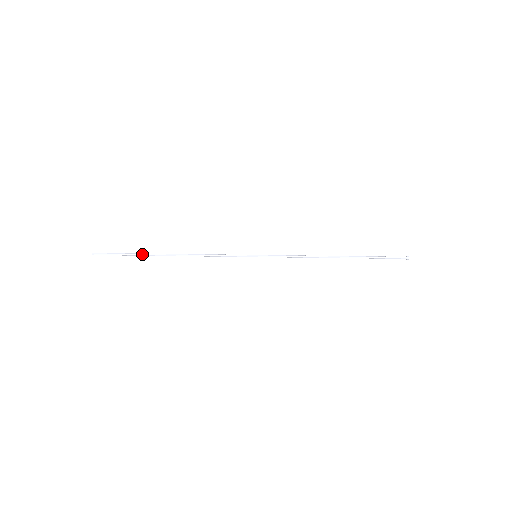
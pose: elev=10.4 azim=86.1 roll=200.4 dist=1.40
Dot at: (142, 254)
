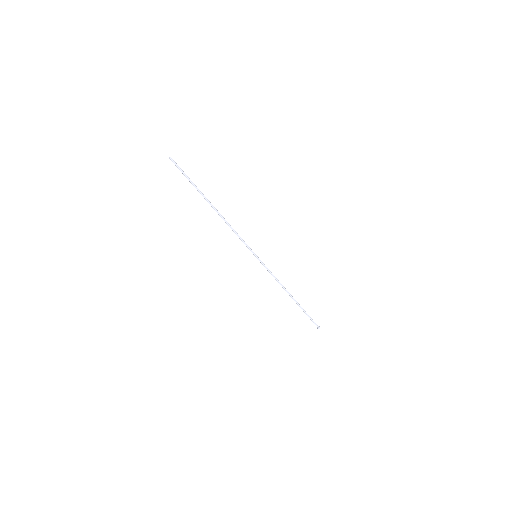
Dot at: (199, 190)
